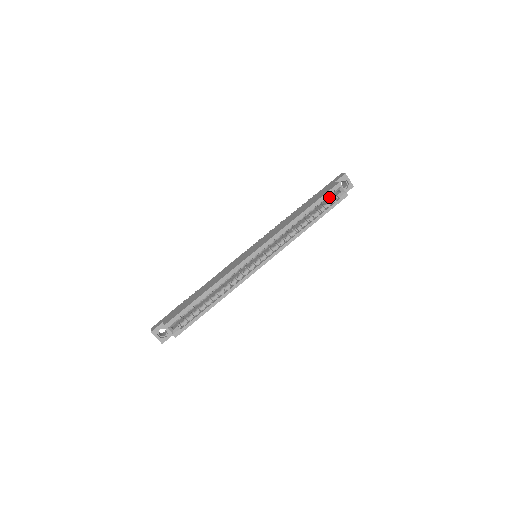
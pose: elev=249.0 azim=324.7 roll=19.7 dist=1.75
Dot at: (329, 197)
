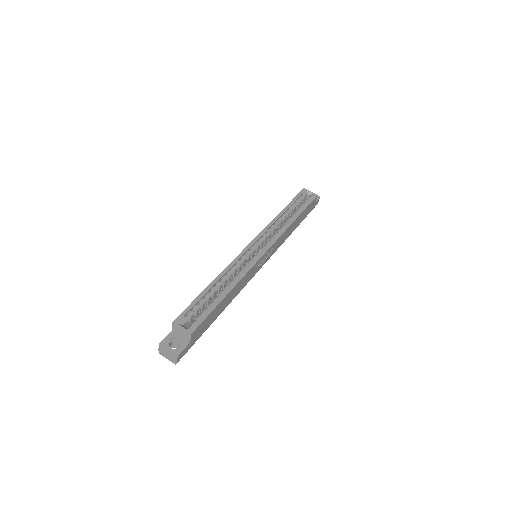
Dot at: occluded
